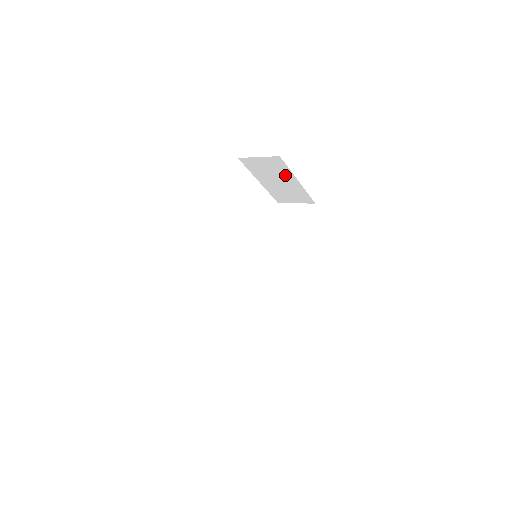
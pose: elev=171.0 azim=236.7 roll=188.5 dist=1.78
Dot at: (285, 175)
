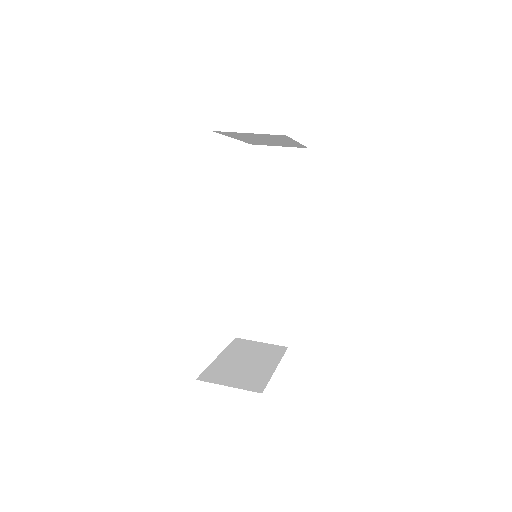
Dot at: (281, 140)
